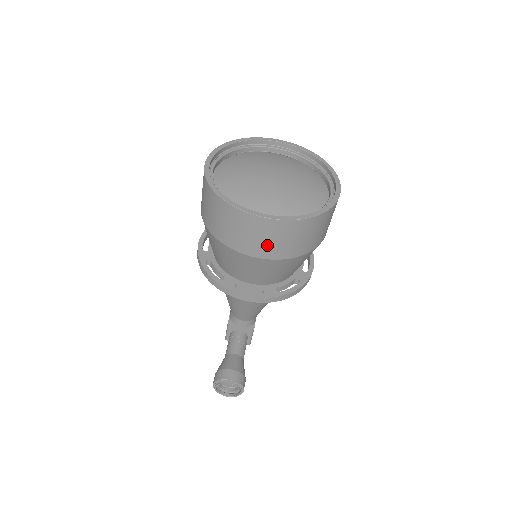
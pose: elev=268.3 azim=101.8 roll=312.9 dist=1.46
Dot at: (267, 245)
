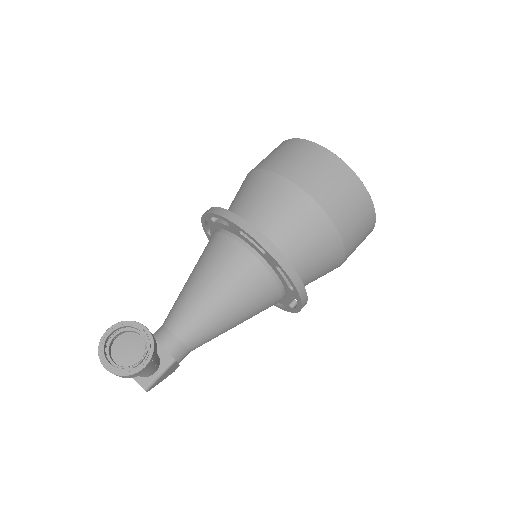
Dot at: (321, 182)
